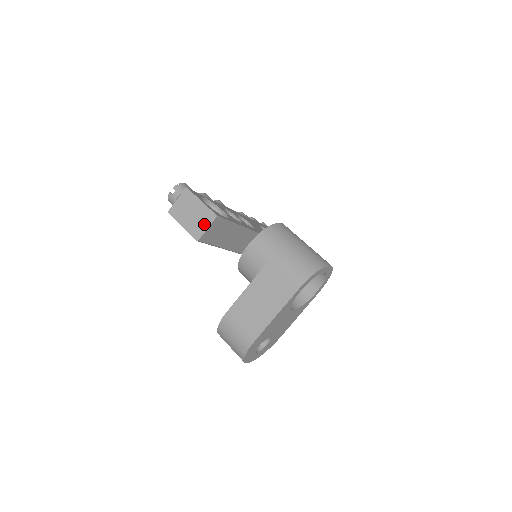
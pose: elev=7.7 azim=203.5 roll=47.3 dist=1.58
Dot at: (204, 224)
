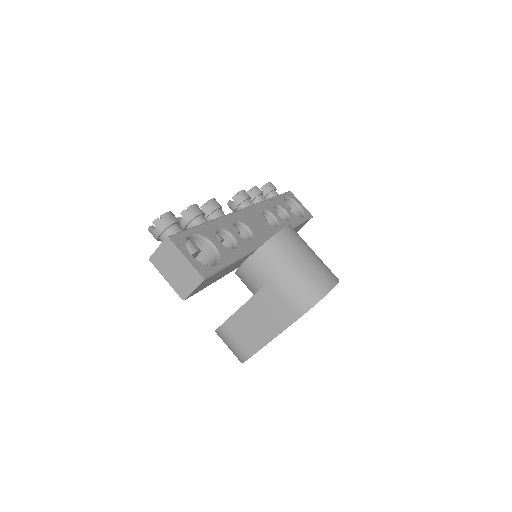
Dot at: (190, 284)
